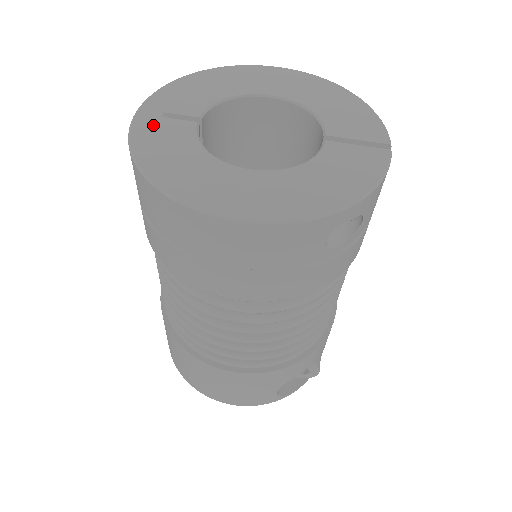
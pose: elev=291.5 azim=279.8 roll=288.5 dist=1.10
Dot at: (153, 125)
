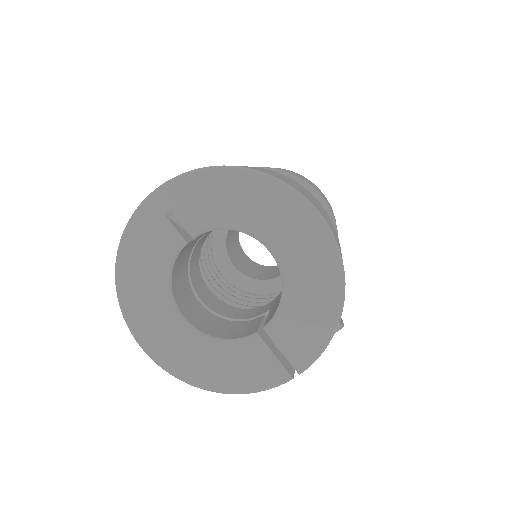
Dot at: (153, 221)
